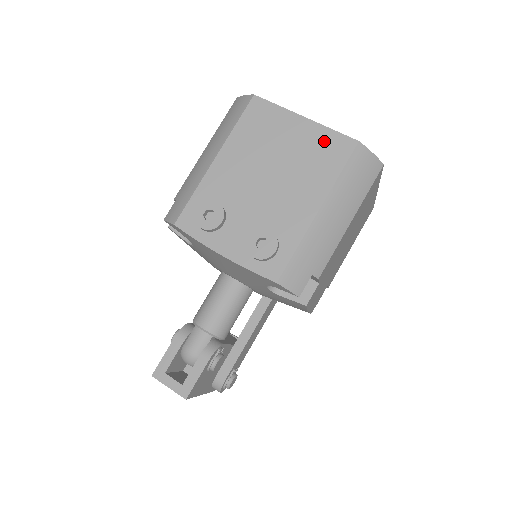
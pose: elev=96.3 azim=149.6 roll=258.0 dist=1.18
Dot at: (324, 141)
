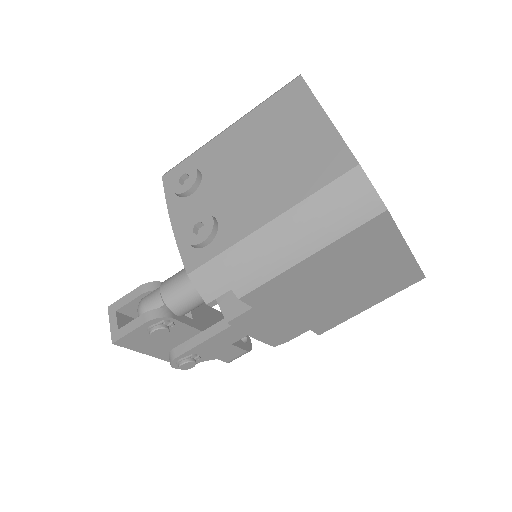
Dot at: (326, 149)
